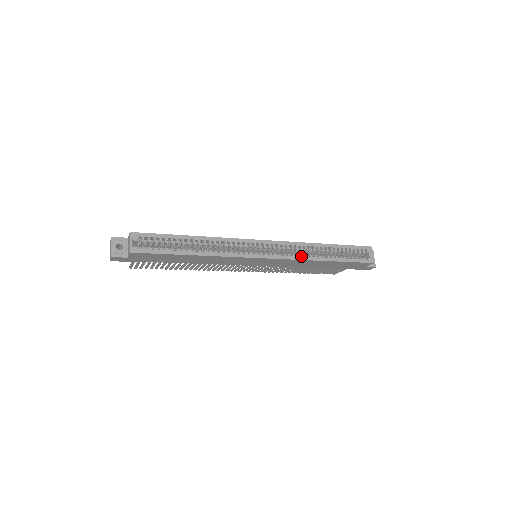
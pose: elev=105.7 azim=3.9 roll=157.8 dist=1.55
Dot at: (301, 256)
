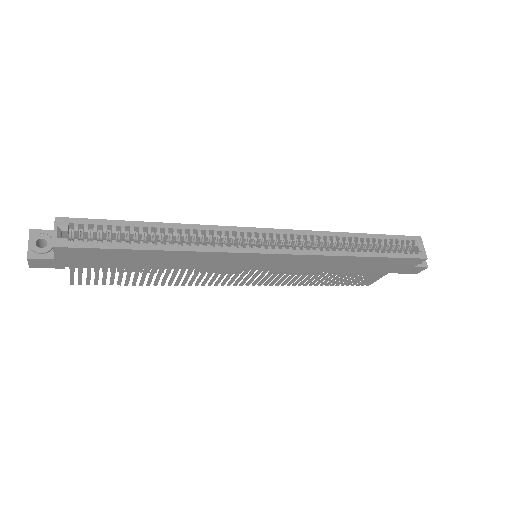
Dot at: (322, 250)
